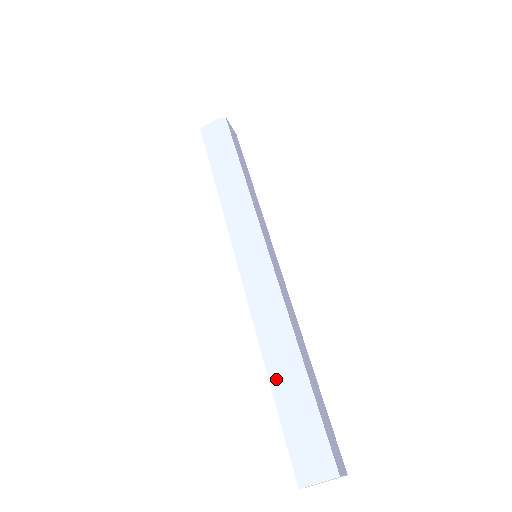
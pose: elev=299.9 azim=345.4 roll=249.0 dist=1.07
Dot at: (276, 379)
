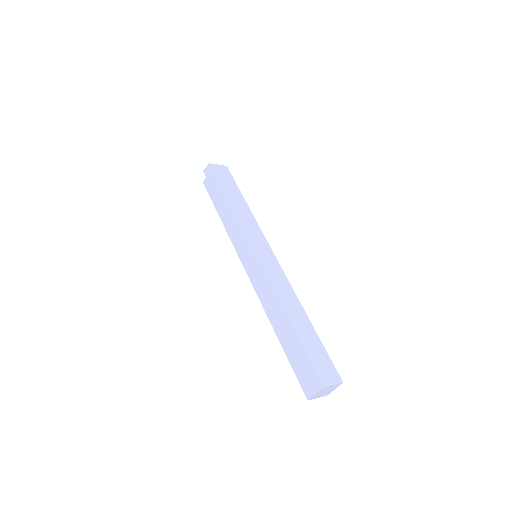
Dot at: (296, 325)
